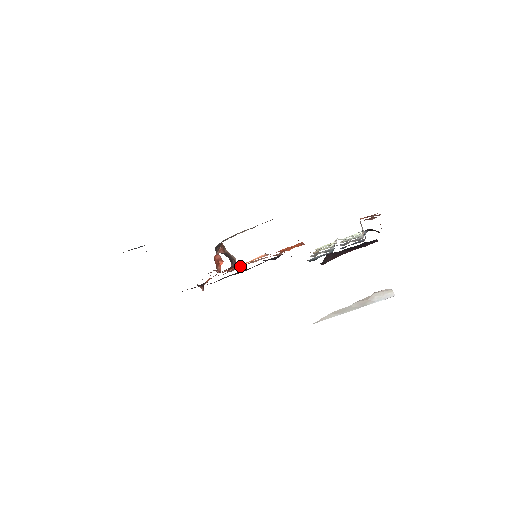
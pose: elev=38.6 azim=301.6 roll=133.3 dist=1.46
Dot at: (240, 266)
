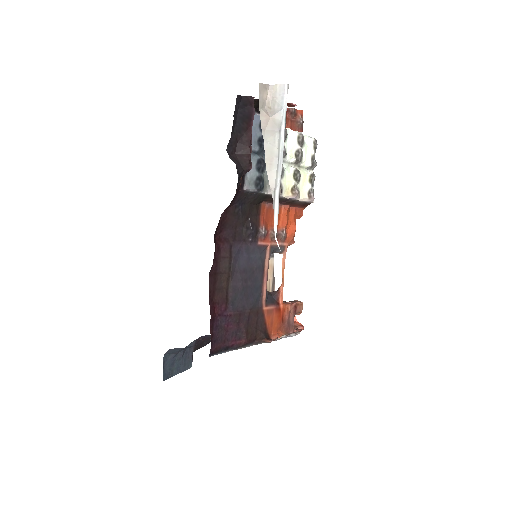
Dot at: (282, 290)
